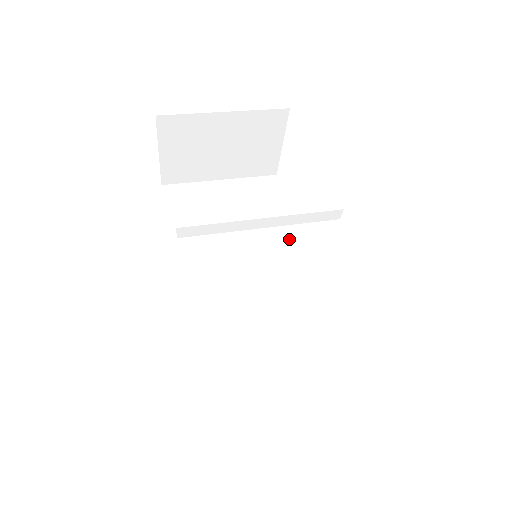
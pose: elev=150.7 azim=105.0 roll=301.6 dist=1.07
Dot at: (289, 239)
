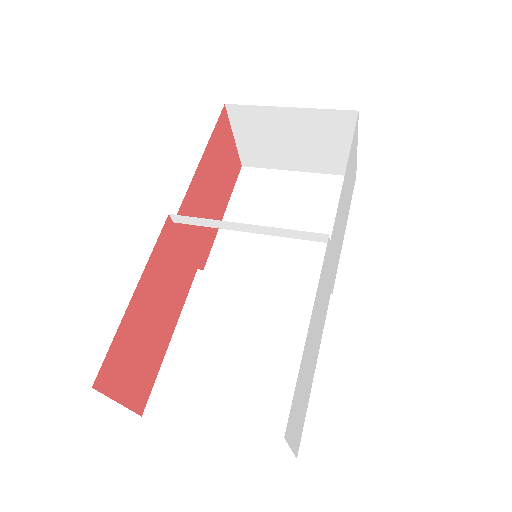
Dot at: occluded
